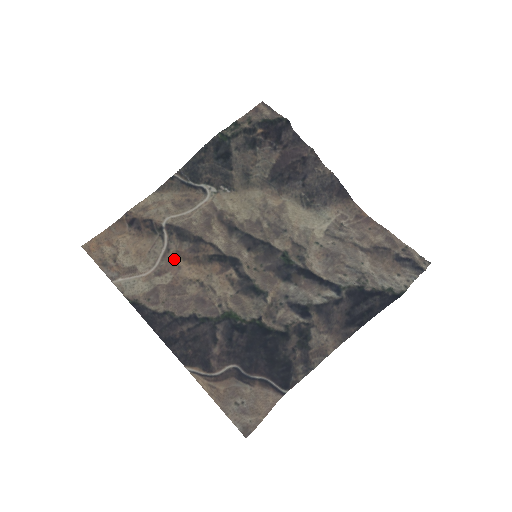
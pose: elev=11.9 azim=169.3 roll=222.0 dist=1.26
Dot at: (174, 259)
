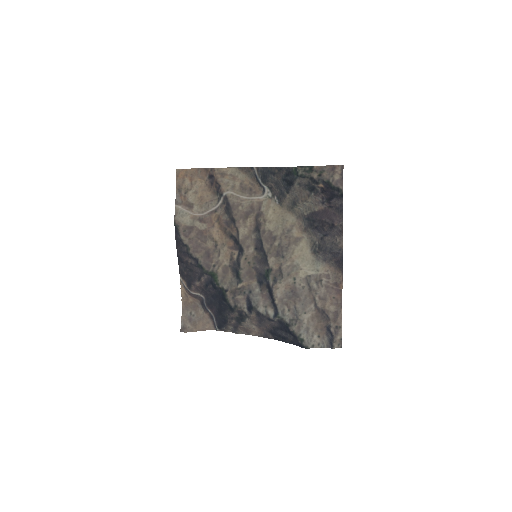
Dot at: (214, 219)
